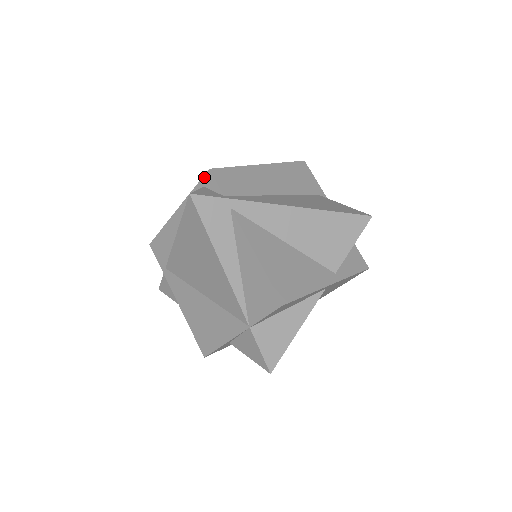
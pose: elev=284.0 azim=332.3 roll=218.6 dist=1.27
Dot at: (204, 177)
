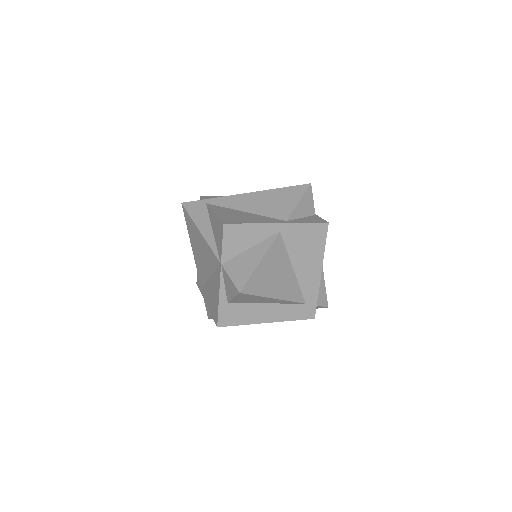
Dot at: occluded
